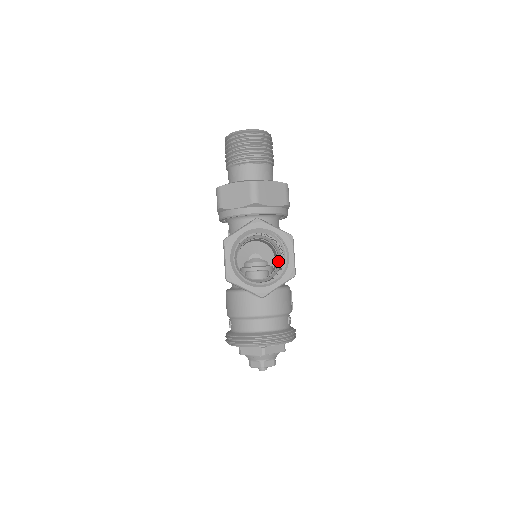
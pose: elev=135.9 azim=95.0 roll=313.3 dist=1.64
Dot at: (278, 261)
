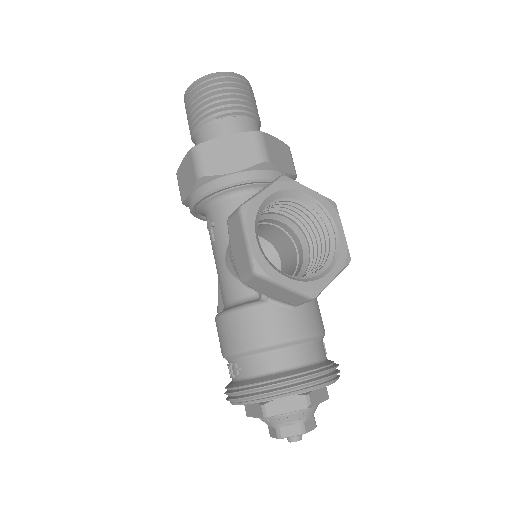
Dot at: (301, 253)
